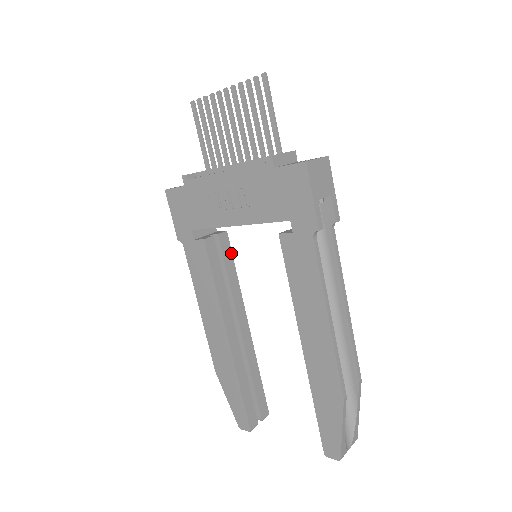
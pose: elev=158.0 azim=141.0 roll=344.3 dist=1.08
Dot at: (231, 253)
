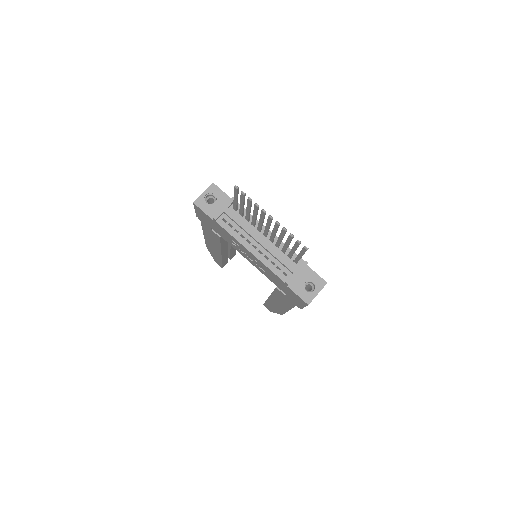
Dot at: occluded
